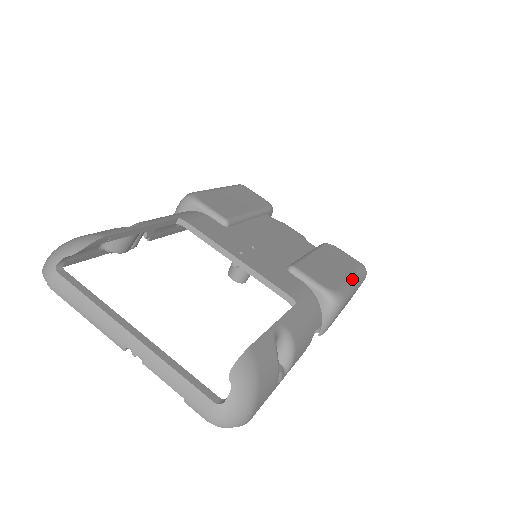
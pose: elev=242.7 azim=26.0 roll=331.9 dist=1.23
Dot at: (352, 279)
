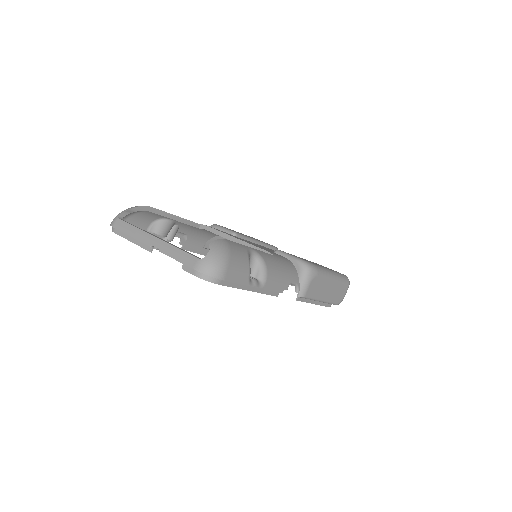
Dot at: (329, 270)
